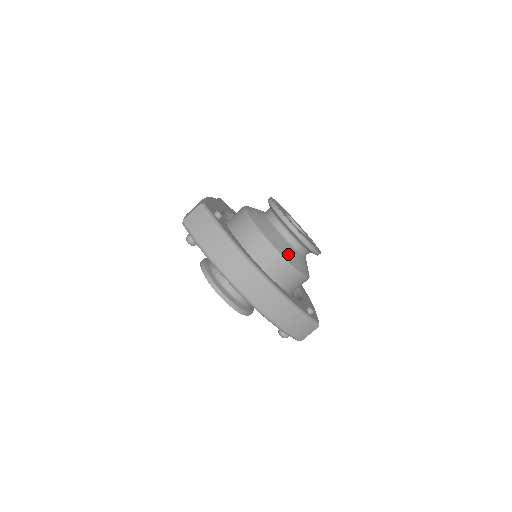
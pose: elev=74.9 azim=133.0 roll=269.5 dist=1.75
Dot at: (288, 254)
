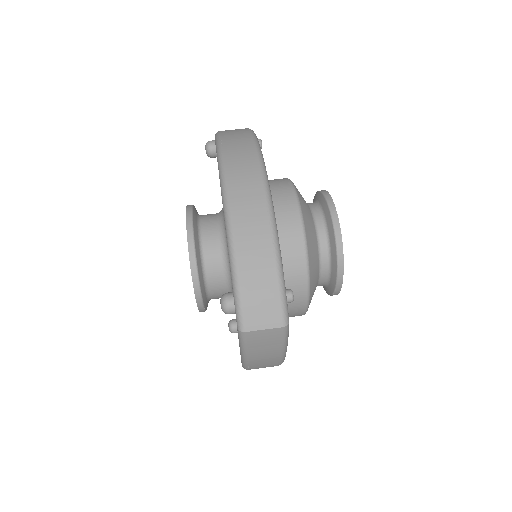
Dot at: (307, 218)
